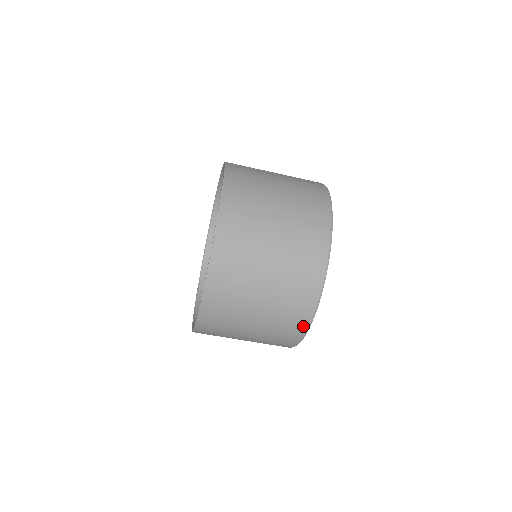
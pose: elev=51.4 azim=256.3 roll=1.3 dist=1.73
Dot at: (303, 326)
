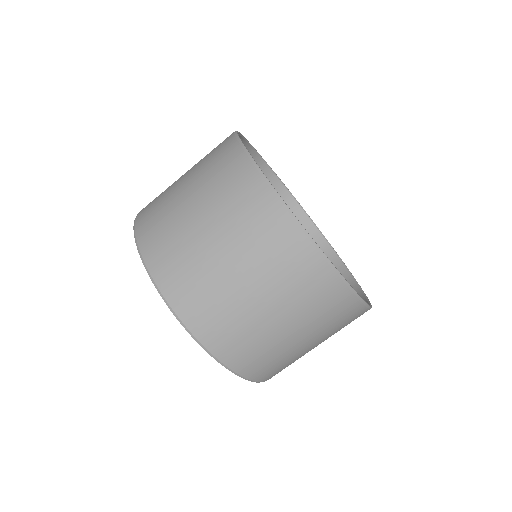
Dot at: (340, 289)
